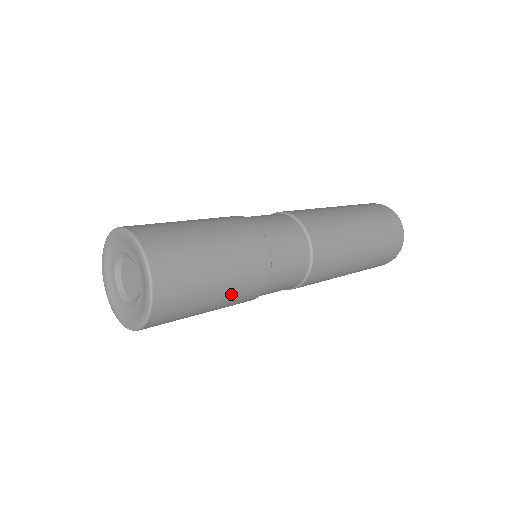
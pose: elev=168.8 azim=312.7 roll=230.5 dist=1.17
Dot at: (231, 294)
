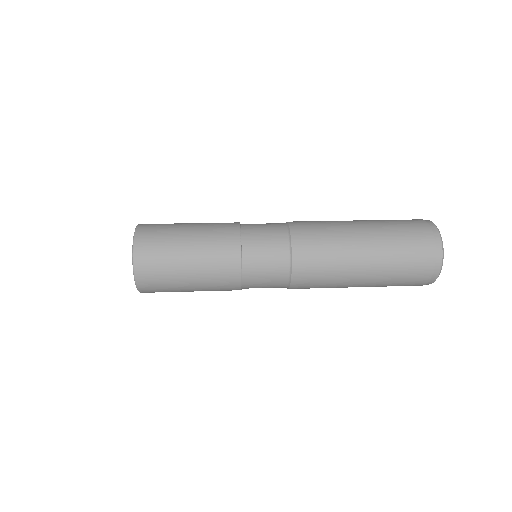
Dot at: (203, 264)
